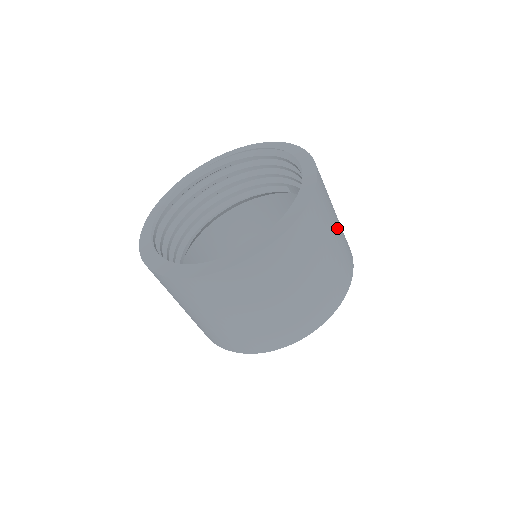
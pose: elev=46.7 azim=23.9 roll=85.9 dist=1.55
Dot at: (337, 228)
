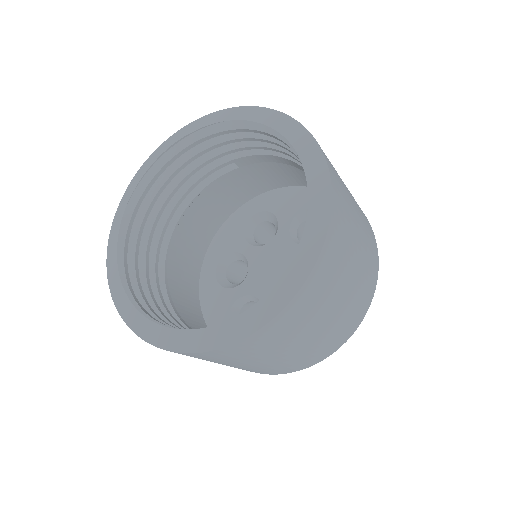
Dot at: occluded
